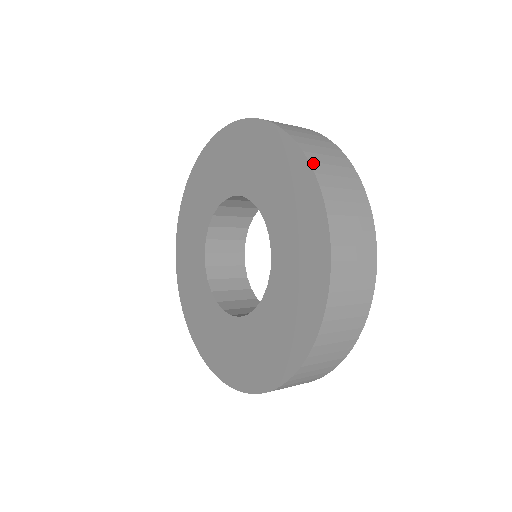
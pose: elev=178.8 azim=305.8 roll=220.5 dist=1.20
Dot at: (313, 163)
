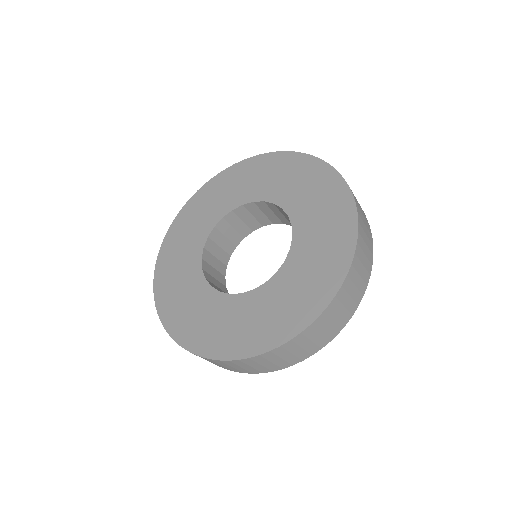
Dot at: (360, 224)
